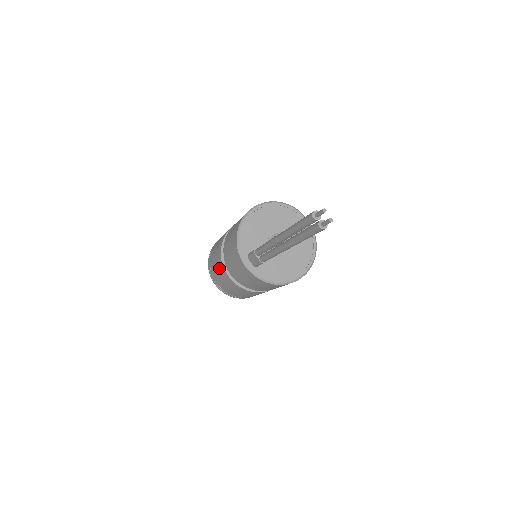
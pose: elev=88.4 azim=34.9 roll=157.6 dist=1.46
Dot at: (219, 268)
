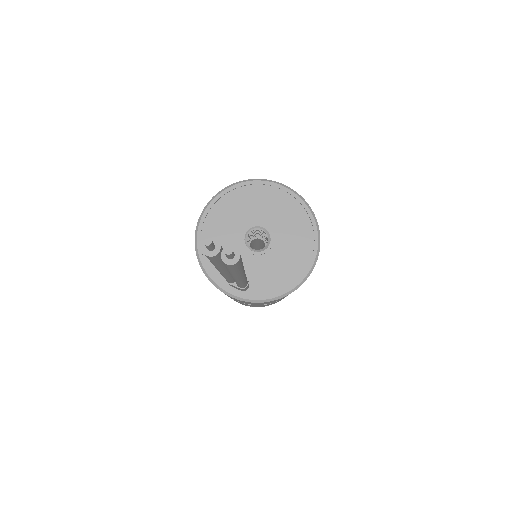
Dot at: occluded
